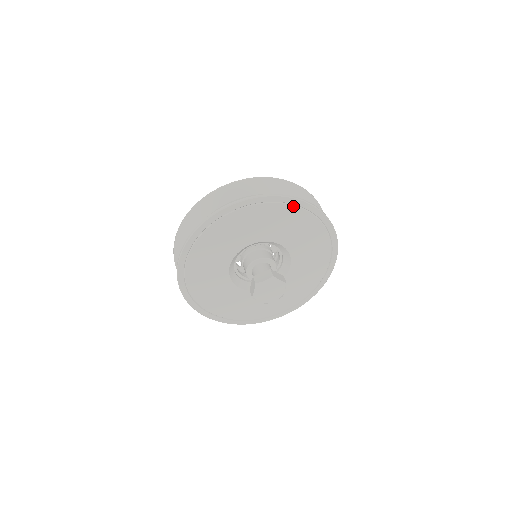
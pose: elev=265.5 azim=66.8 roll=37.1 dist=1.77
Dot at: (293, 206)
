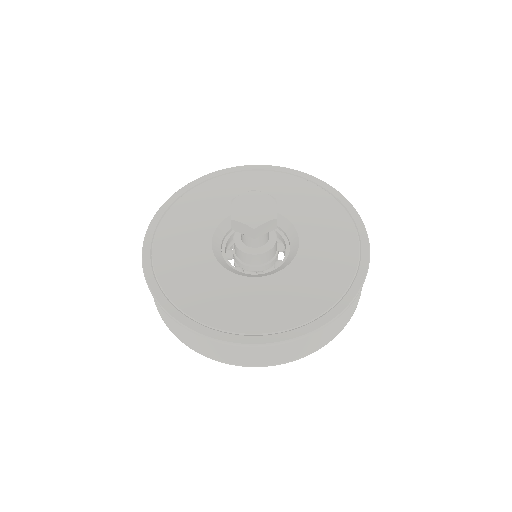
Dot at: (349, 216)
